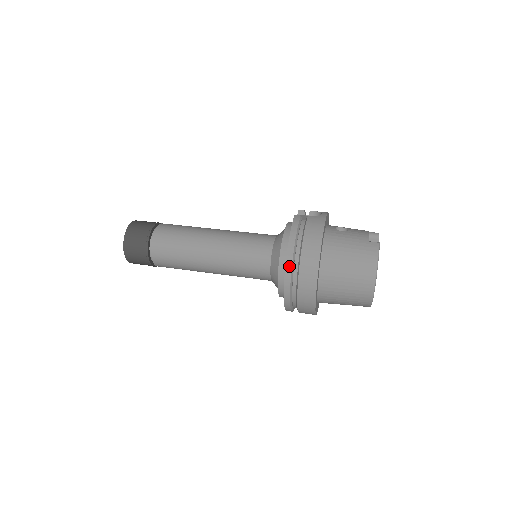
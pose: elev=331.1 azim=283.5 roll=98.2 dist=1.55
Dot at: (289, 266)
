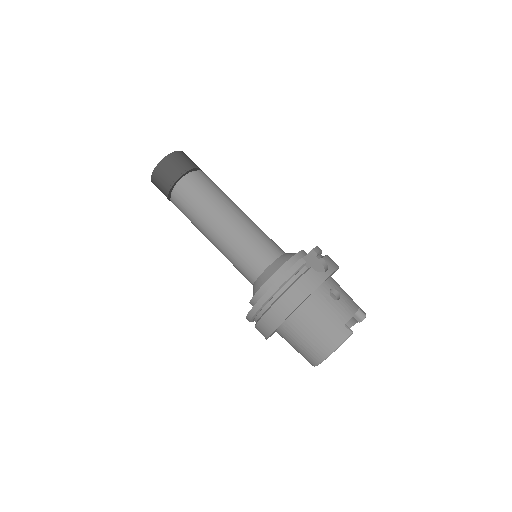
Dot at: (263, 301)
